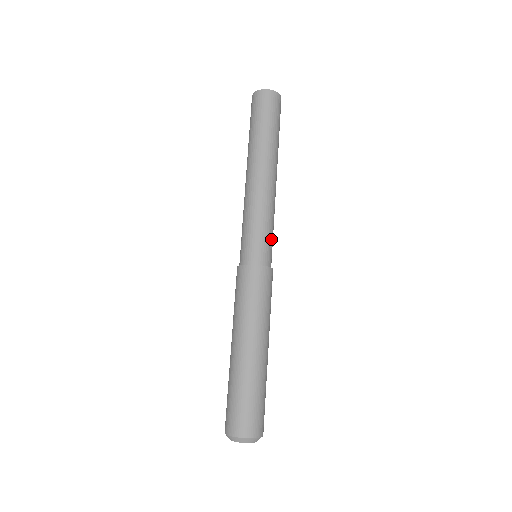
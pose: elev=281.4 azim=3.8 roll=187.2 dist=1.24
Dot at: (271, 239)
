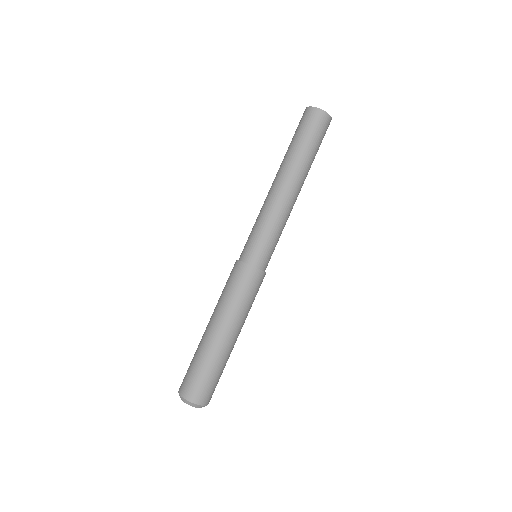
Dot at: (274, 247)
